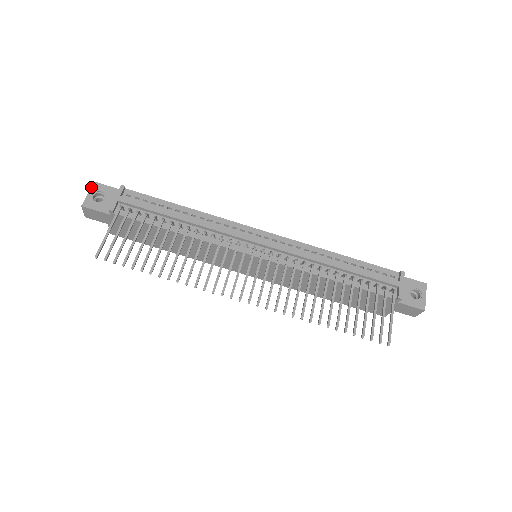
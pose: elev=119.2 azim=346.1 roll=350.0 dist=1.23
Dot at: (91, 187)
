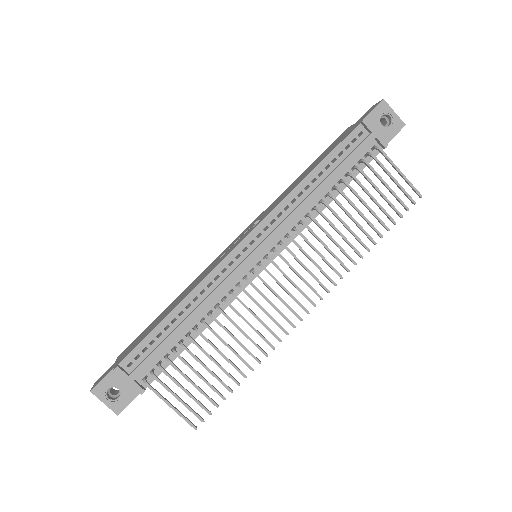
Dot at: occluded
